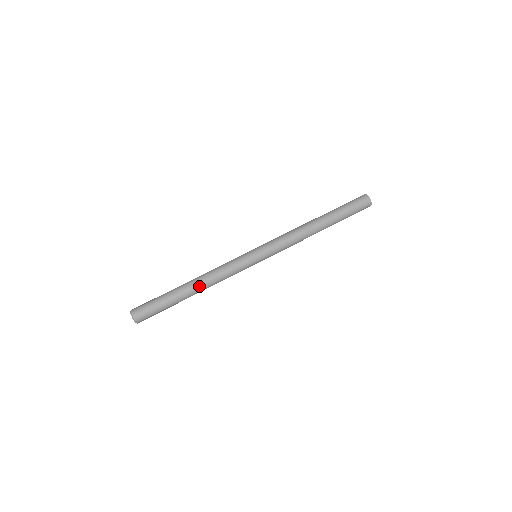
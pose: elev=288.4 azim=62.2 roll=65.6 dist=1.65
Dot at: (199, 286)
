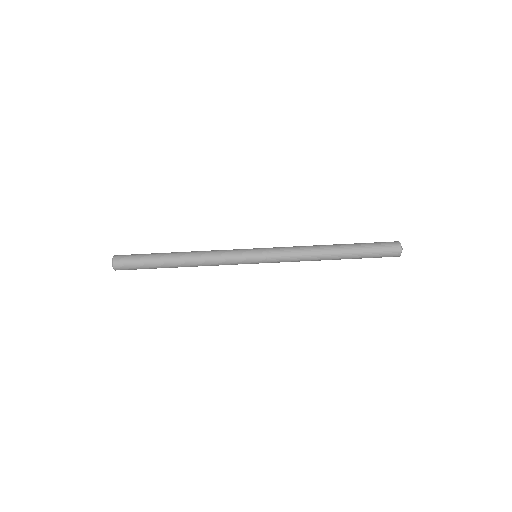
Dot at: (188, 266)
